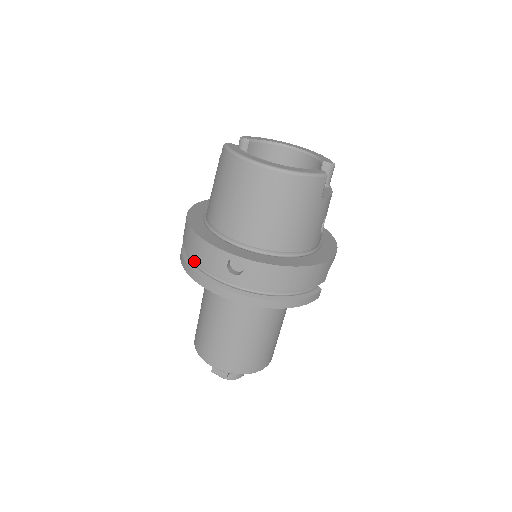
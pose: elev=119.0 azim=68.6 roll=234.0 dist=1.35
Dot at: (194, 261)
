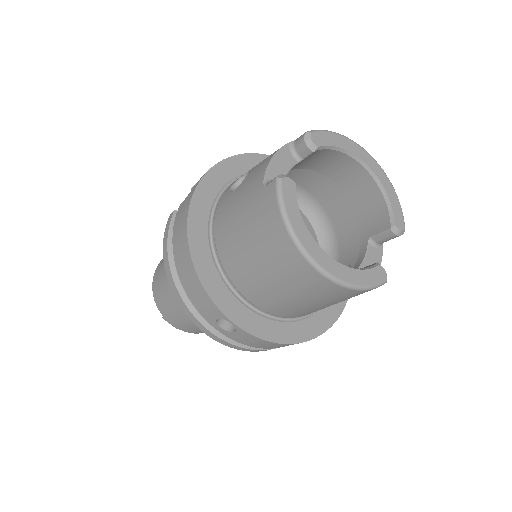
Dot at: occluded
